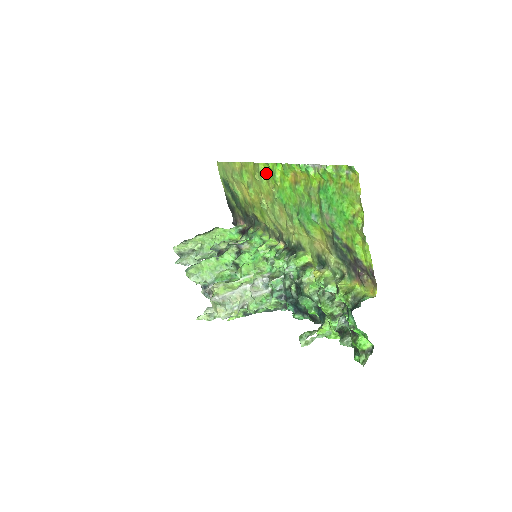
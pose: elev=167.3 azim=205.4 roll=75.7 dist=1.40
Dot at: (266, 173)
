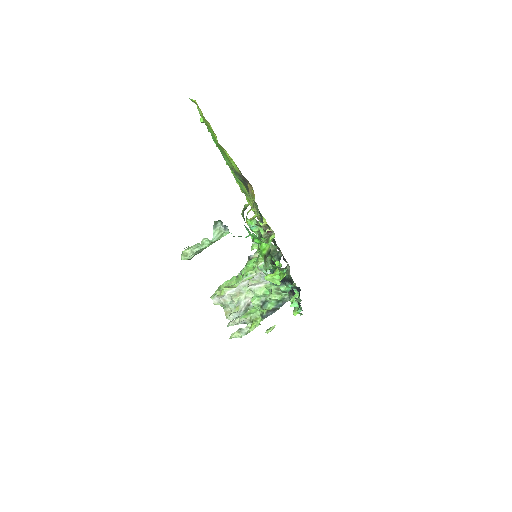
Dot at: occluded
